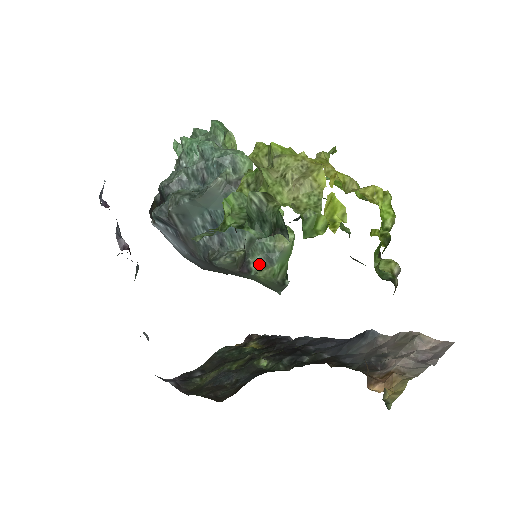
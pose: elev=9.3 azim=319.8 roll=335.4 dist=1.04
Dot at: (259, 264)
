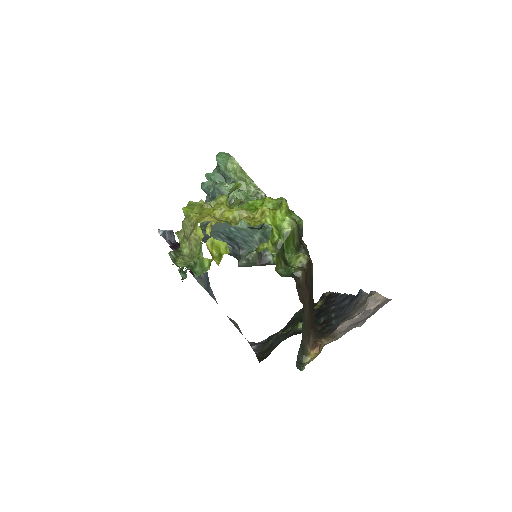
Dot at: (274, 255)
